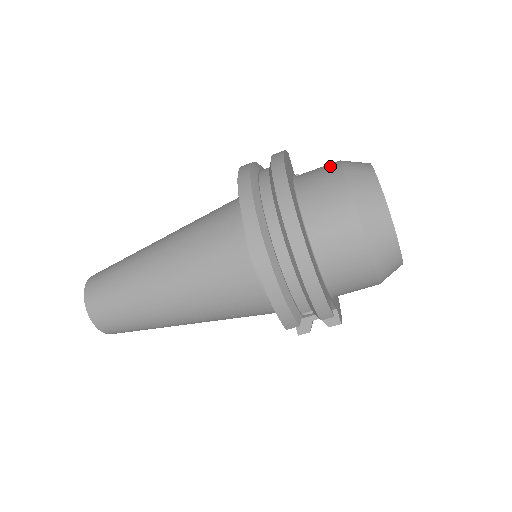
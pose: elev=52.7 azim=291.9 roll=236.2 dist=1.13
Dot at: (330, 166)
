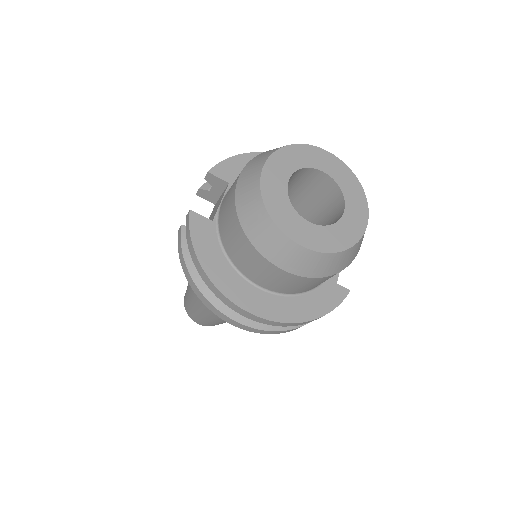
Dot at: (237, 232)
